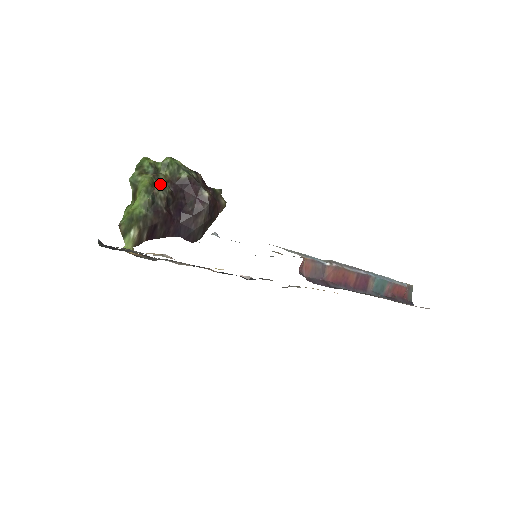
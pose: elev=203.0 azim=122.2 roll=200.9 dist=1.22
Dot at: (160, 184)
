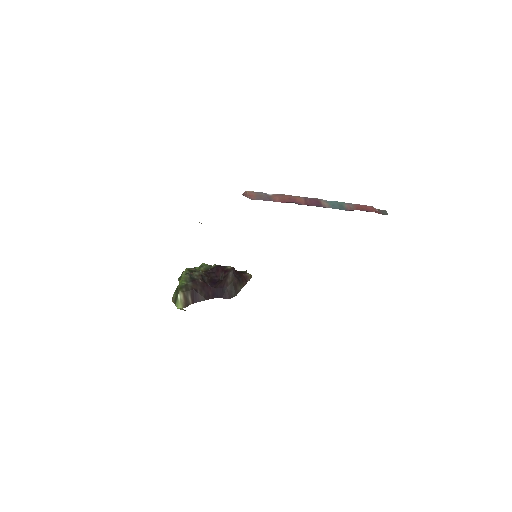
Dot at: (196, 271)
